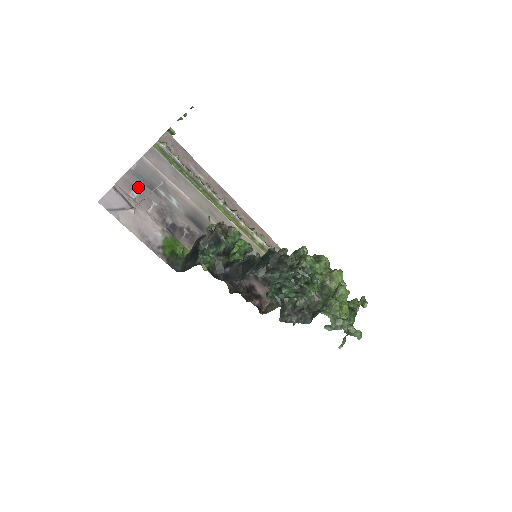
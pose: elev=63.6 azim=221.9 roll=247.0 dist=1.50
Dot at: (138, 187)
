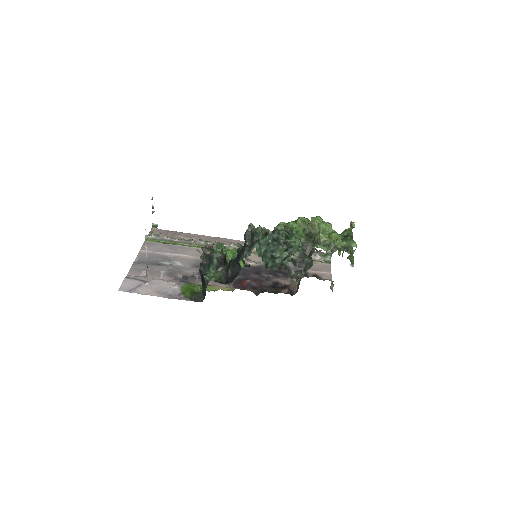
Dot at: (145, 269)
